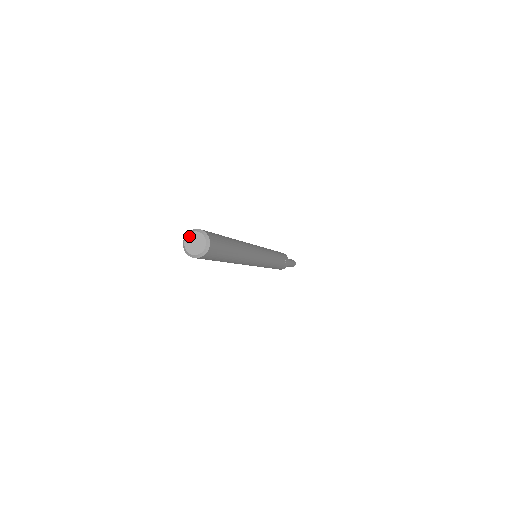
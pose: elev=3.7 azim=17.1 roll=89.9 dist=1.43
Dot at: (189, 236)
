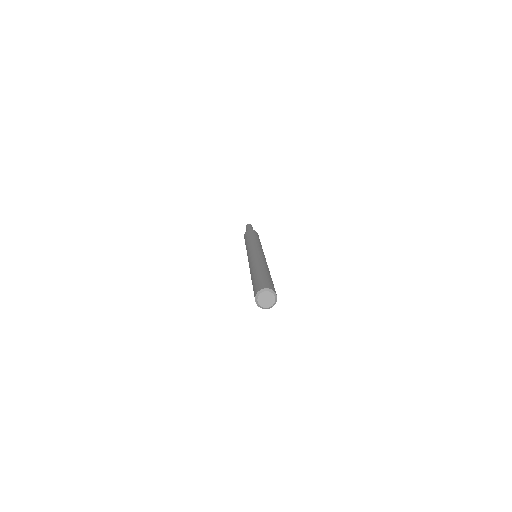
Dot at: (260, 296)
